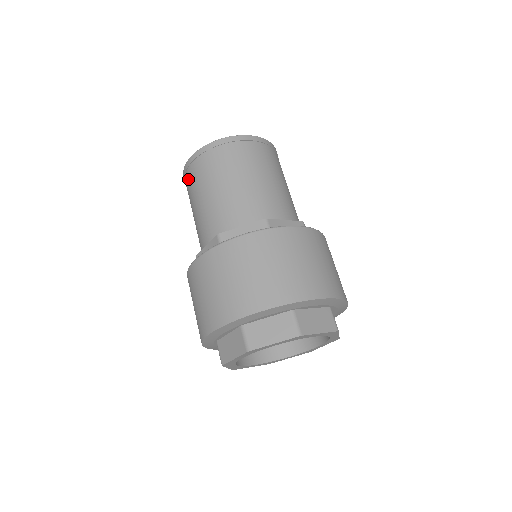
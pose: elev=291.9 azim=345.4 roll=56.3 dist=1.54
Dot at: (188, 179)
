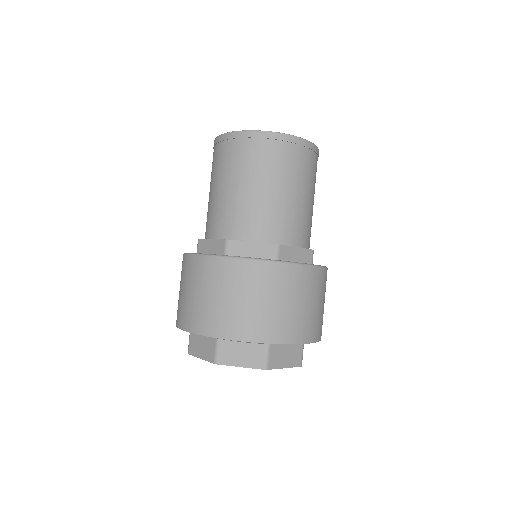
Dot at: (217, 153)
